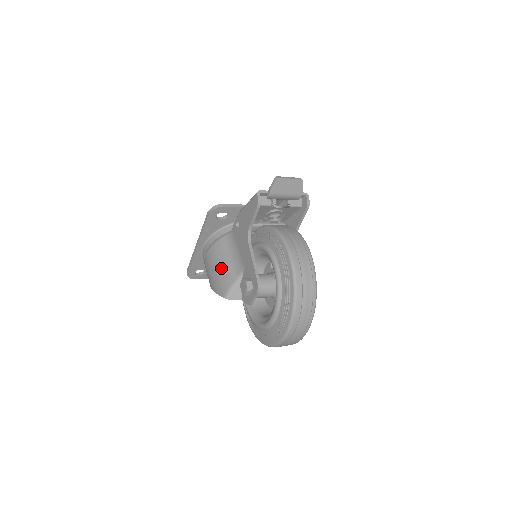
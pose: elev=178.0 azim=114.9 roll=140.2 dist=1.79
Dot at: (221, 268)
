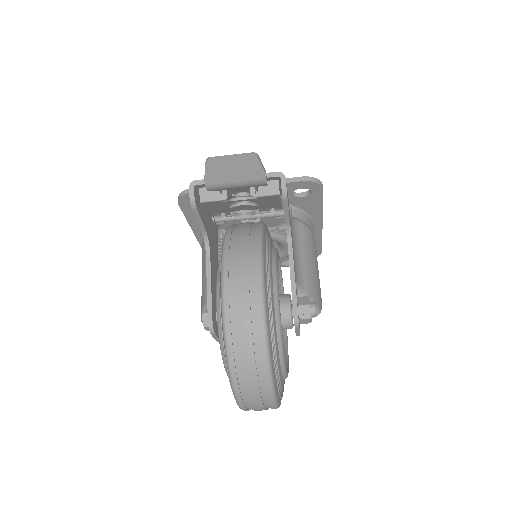
Dot at: (203, 277)
